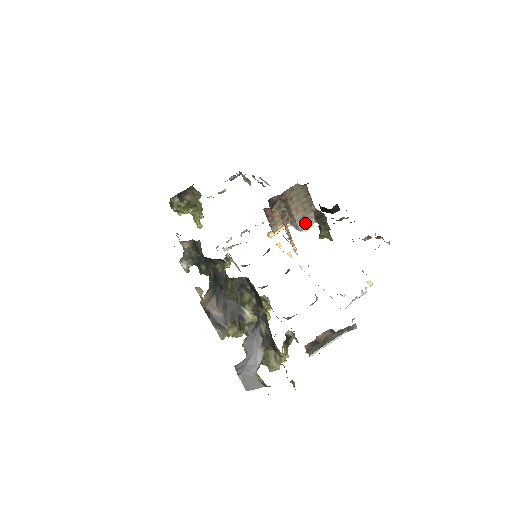
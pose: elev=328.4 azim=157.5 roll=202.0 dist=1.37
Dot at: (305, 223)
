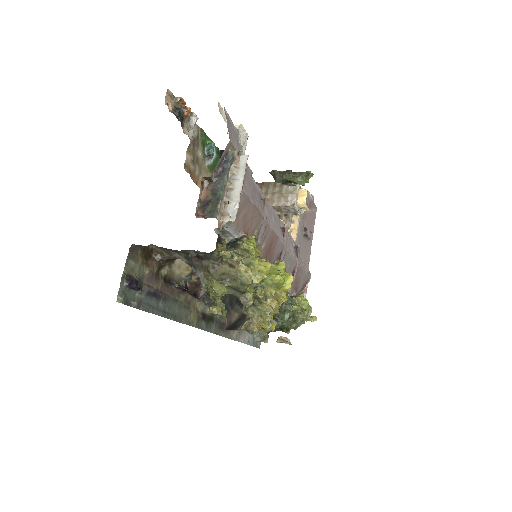
Dot at: (290, 197)
